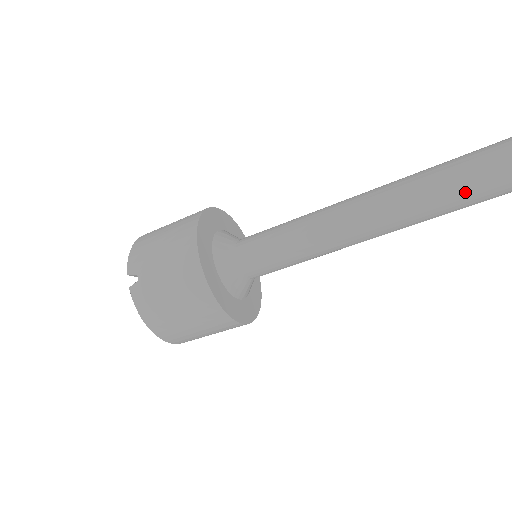
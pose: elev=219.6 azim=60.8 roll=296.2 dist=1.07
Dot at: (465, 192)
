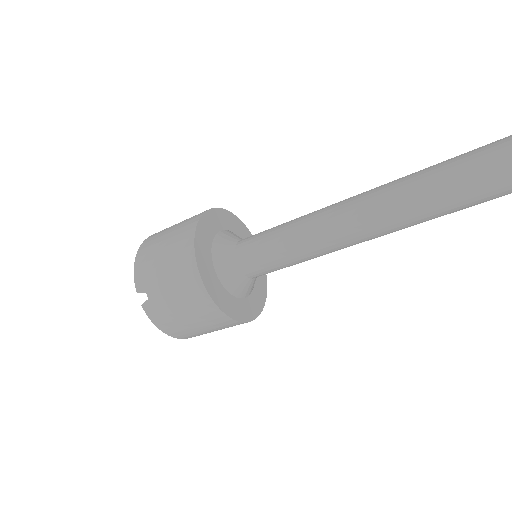
Dot at: (460, 202)
